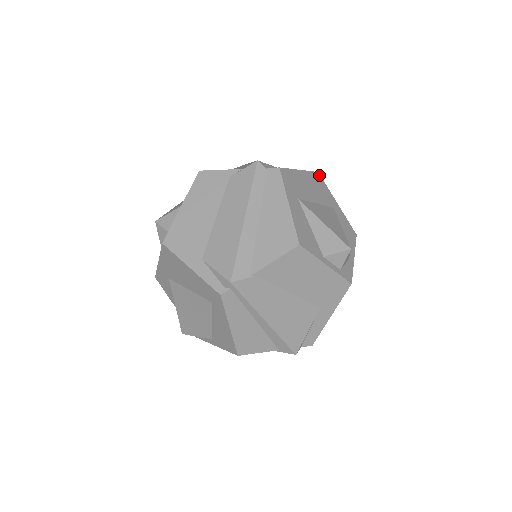
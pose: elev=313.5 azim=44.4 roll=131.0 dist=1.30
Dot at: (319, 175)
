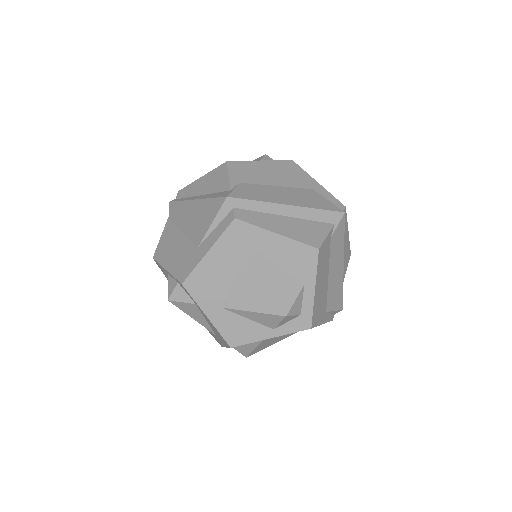
Dot at: (292, 162)
